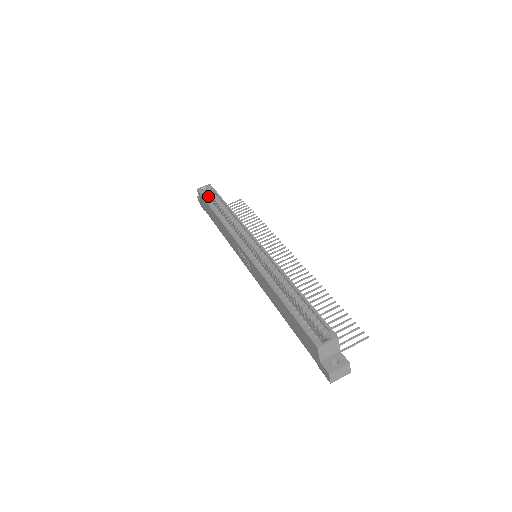
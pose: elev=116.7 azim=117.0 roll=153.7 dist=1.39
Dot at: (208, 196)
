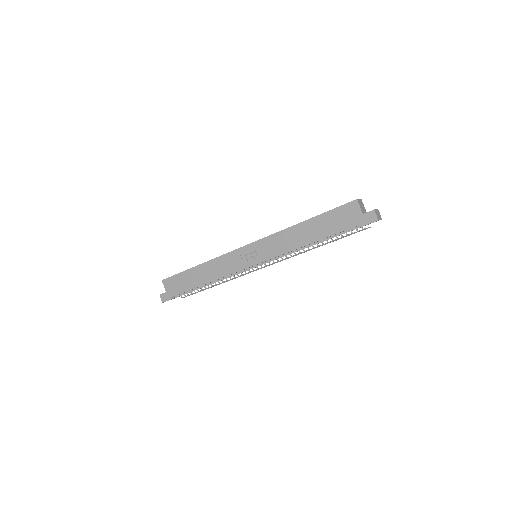
Dot at: occluded
